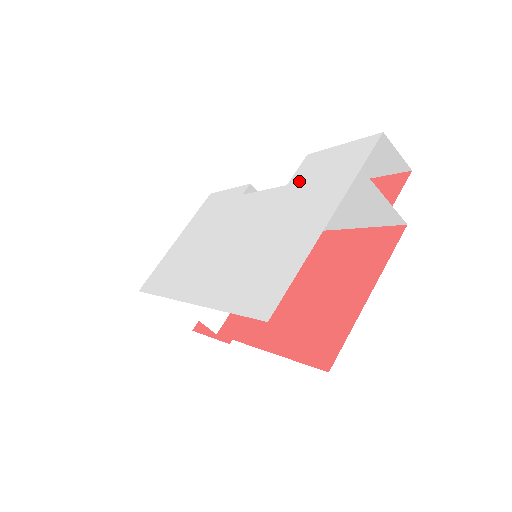
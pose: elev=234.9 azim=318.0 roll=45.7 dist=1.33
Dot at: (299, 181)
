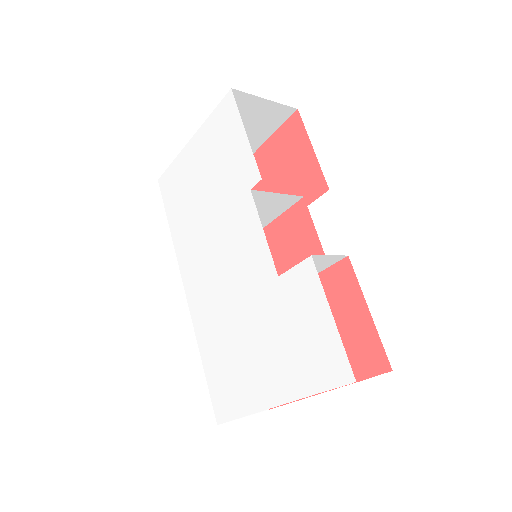
Dot at: (286, 297)
